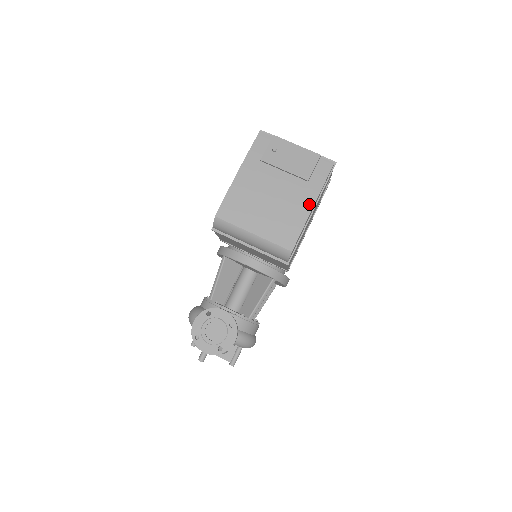
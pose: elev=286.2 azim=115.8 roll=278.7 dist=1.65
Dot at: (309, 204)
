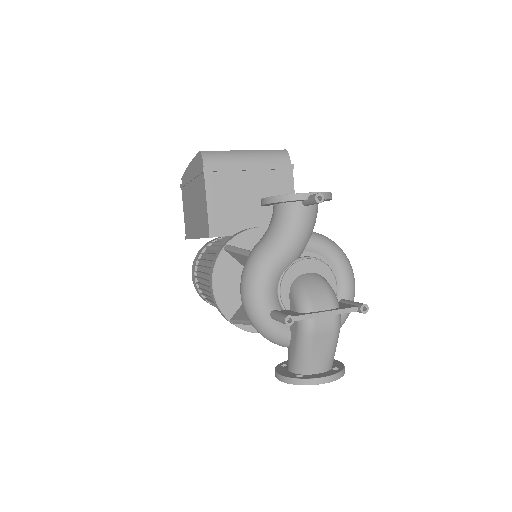
Dot at: occluded
